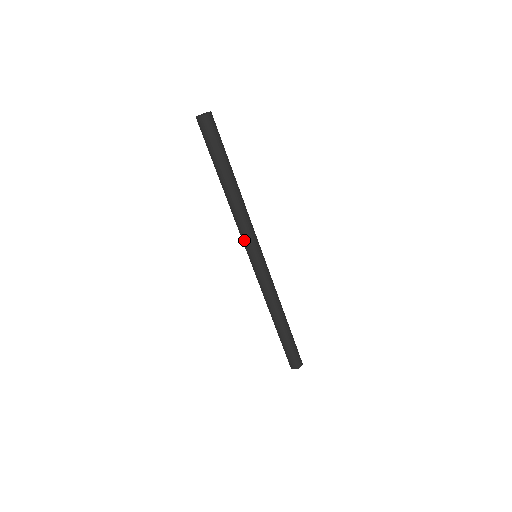
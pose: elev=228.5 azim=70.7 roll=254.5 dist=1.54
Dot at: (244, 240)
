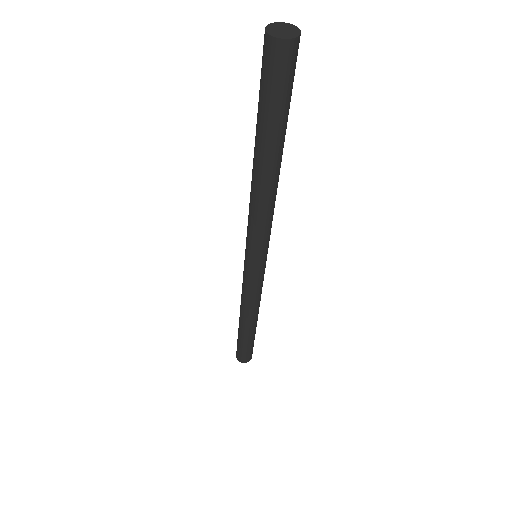
Dot at: (252, 240)
